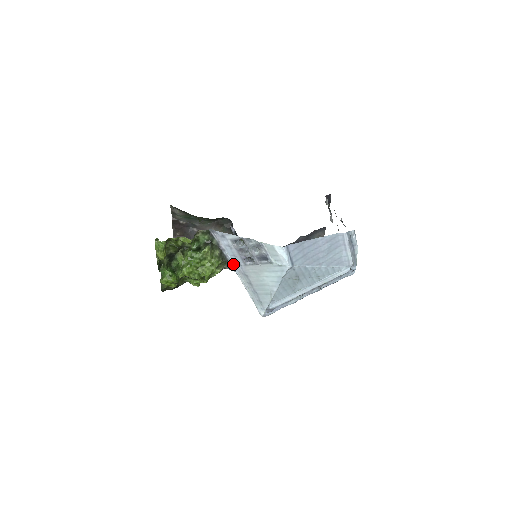
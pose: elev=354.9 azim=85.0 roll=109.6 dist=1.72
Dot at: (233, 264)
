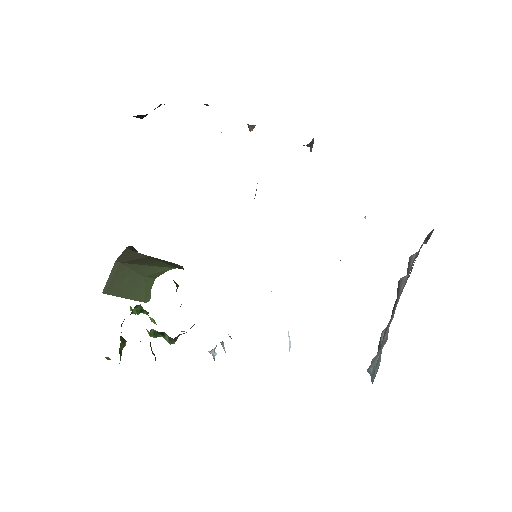
Dot at: occluded
